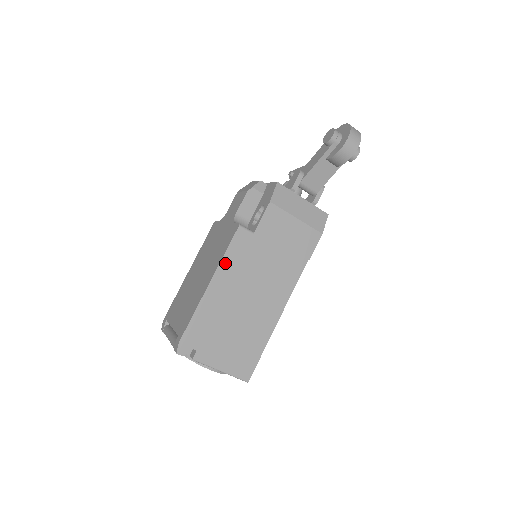
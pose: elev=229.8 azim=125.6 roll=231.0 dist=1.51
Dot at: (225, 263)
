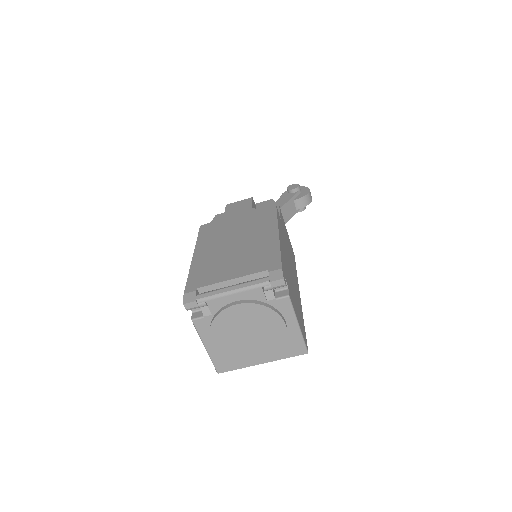
Dot at: (279, 225)
